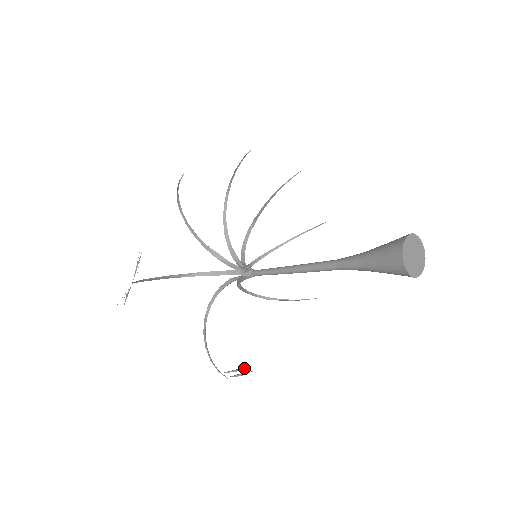
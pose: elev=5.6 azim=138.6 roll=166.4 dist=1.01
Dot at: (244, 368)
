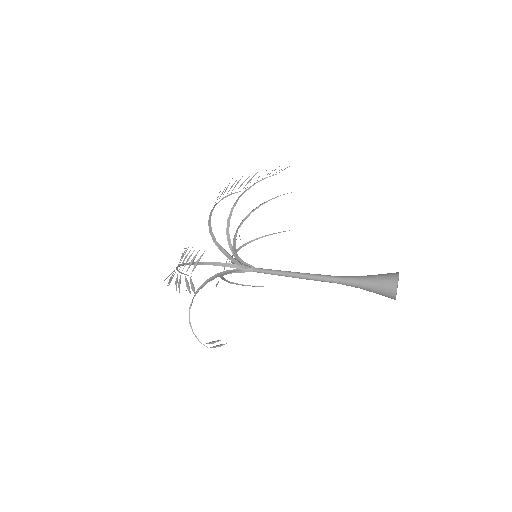
Dot at: (219, 340)
